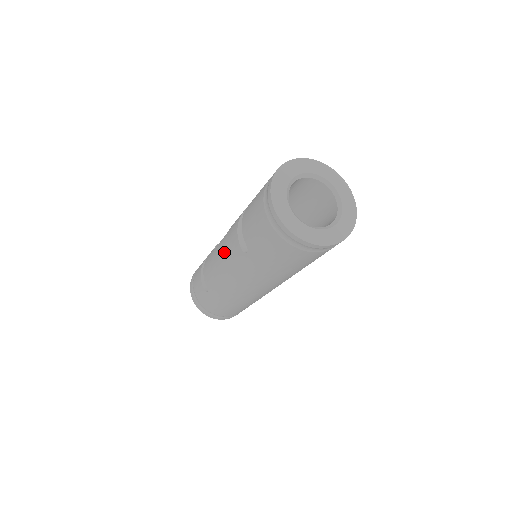
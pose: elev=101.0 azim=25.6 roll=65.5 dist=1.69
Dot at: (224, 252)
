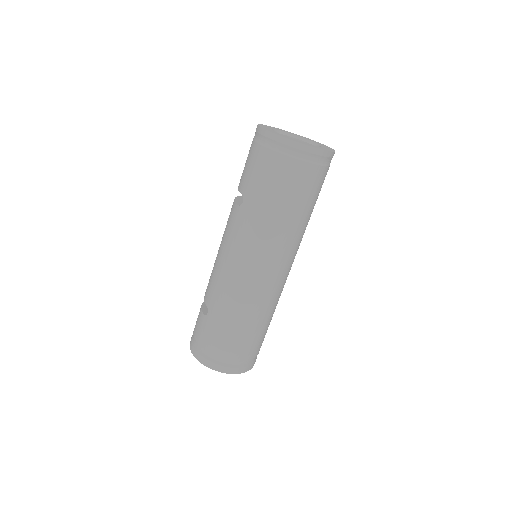
Dot at: (223, 236)
